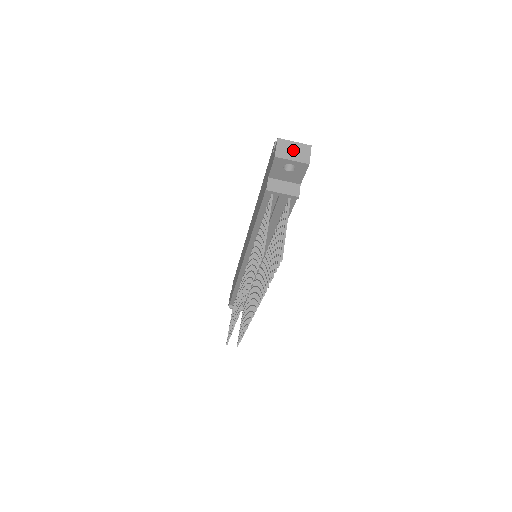
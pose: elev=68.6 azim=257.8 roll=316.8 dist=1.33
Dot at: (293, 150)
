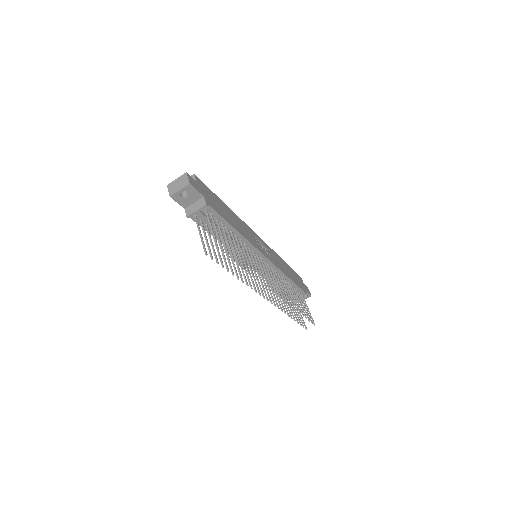
Dot at: (178, 184)
